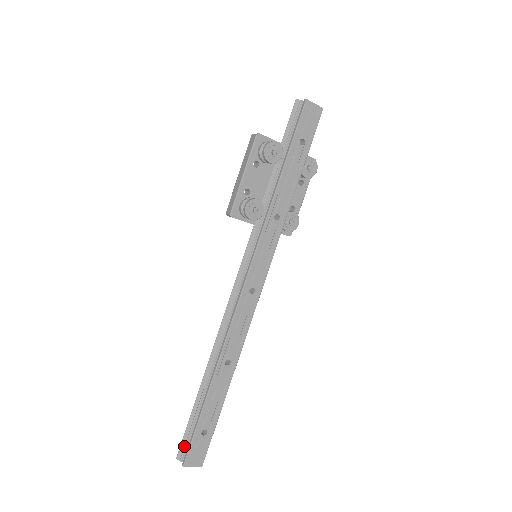
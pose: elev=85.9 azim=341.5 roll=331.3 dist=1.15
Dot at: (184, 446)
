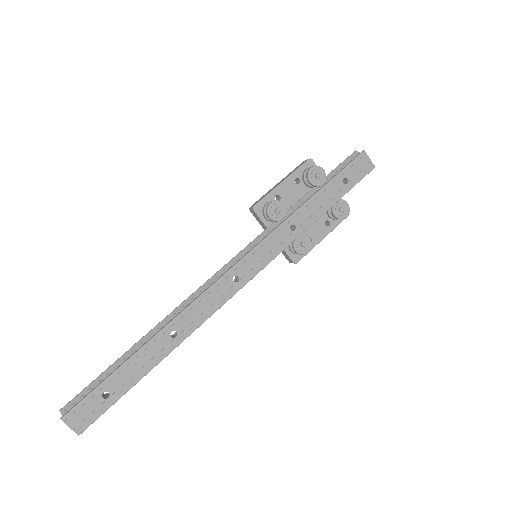
Dot at: (77, 400)
